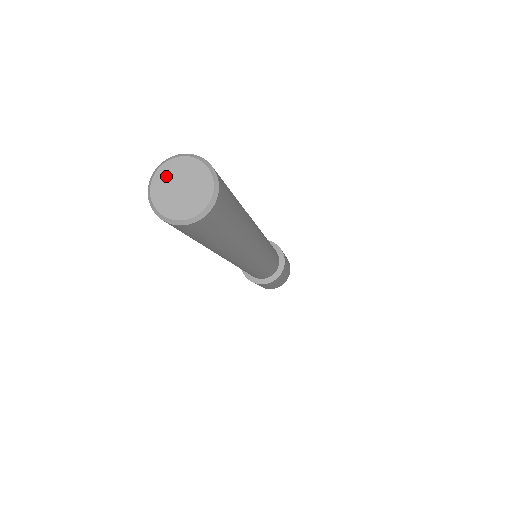
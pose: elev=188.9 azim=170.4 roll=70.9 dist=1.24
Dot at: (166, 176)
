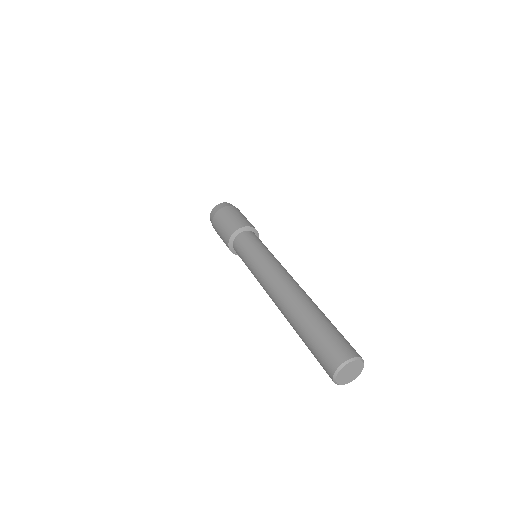
Dot at: (341, 376)
